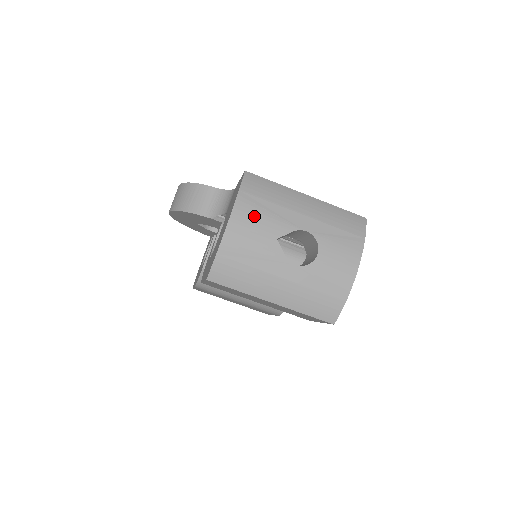
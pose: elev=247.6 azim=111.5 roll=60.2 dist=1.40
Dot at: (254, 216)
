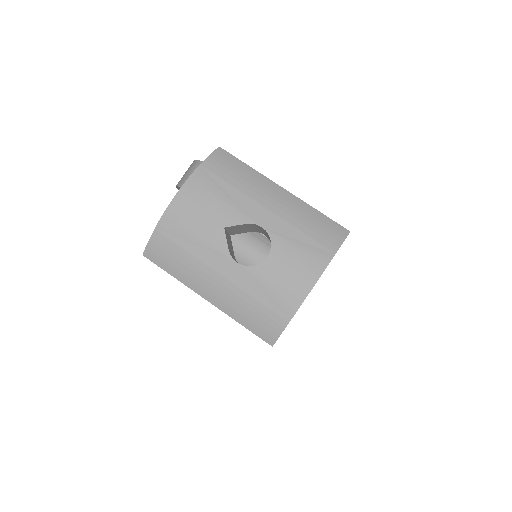
Dot at: (206, 196)
